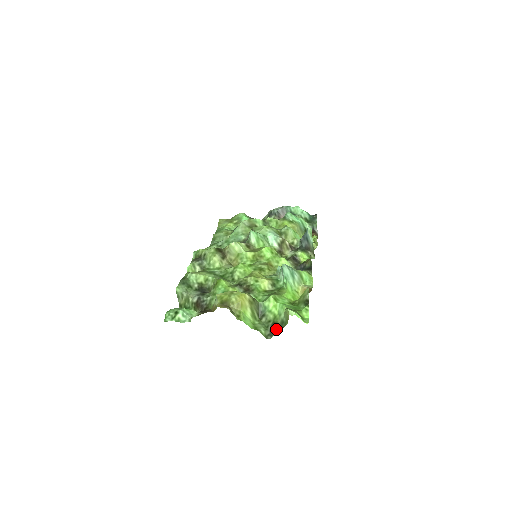
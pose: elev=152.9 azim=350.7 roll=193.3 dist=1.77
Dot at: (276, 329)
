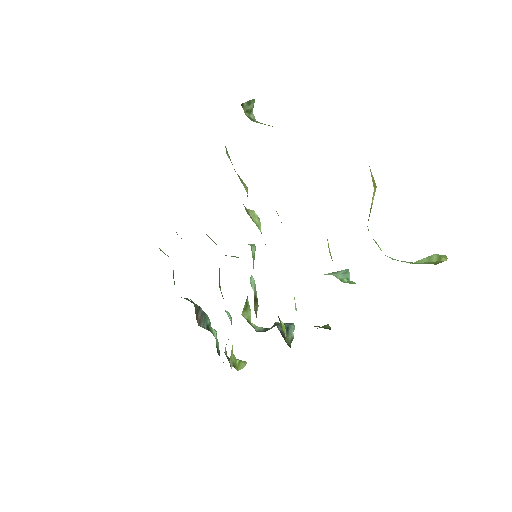
Dot at: occluded
